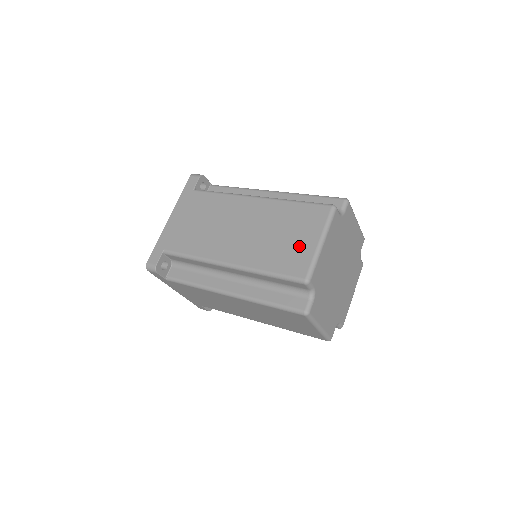
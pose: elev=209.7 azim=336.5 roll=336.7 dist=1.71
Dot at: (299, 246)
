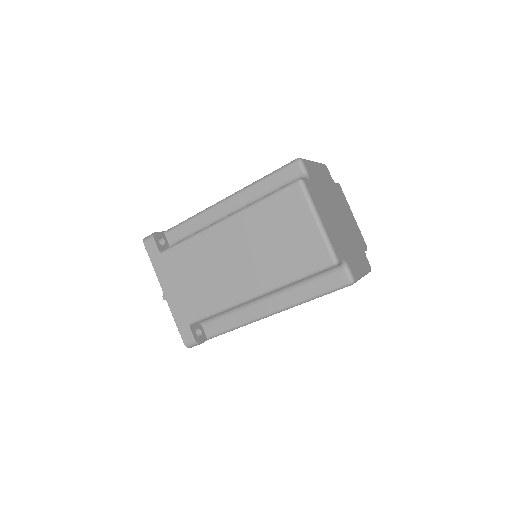
Dot at: (302, 238)
